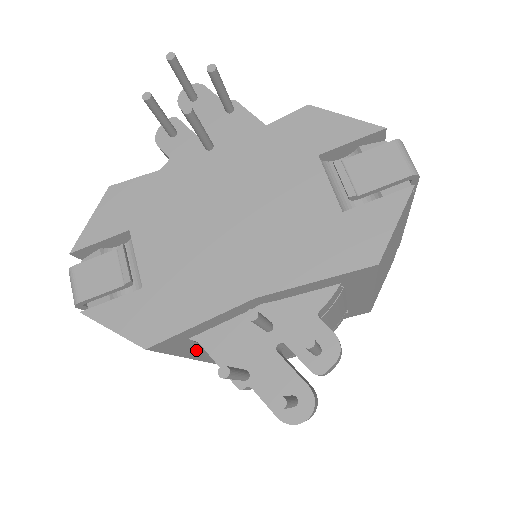
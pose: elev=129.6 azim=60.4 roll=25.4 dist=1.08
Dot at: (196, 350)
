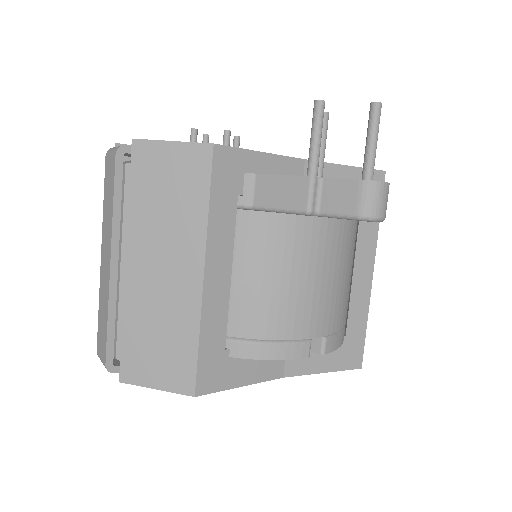
Dot at: (222, 244)
